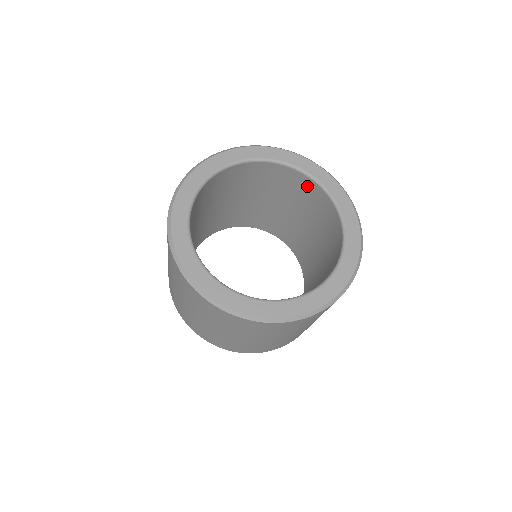
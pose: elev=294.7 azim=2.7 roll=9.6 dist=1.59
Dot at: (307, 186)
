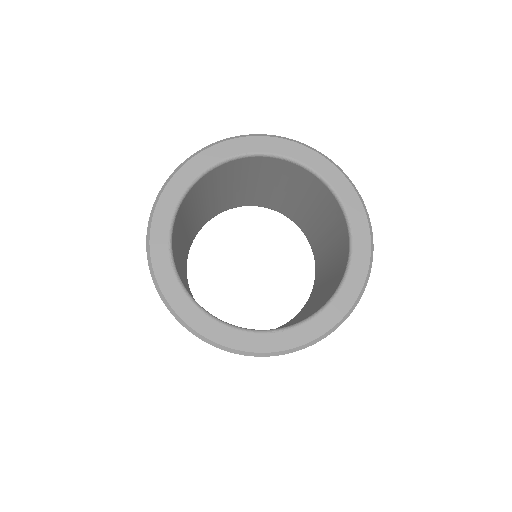
Dot at: (311, 181)
